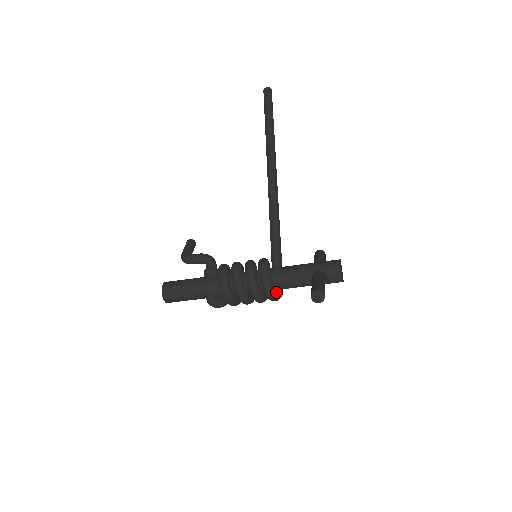
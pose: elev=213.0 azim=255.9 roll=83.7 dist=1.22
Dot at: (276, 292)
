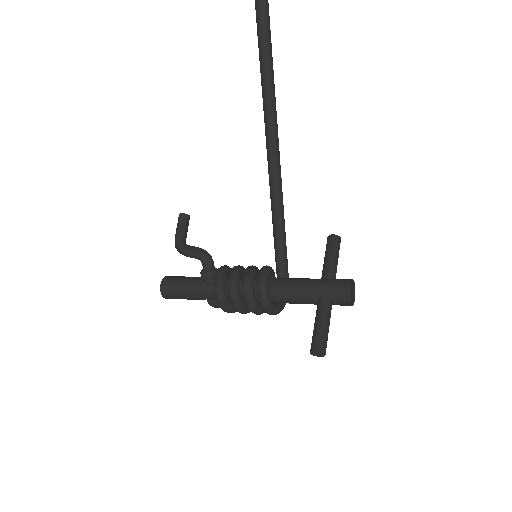
Dot at: (279, 310)
